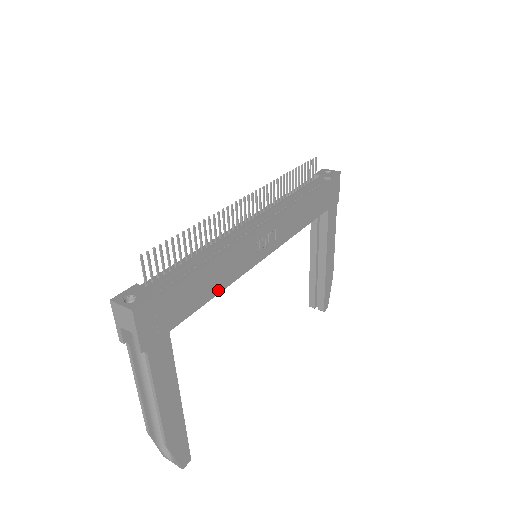
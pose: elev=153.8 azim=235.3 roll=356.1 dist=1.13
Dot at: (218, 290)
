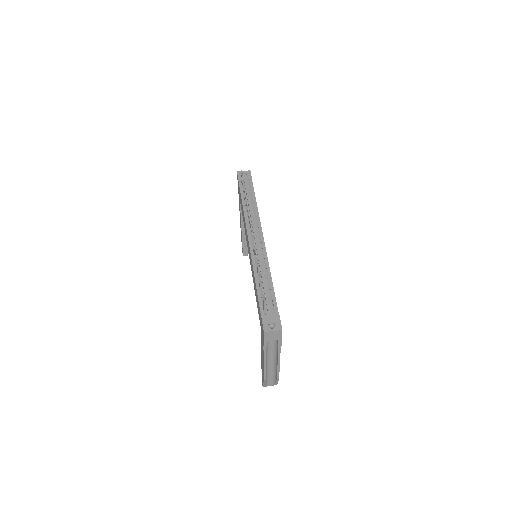
Dot at: occluded
